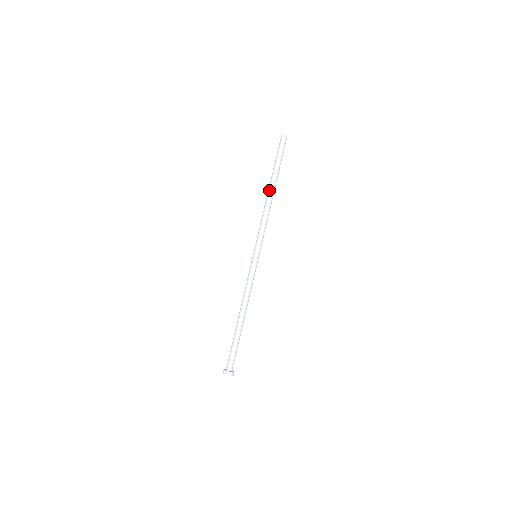
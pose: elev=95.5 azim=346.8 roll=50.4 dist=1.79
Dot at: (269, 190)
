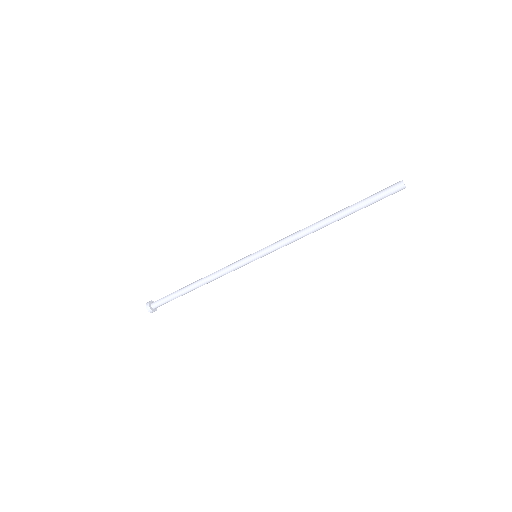
Dot at: (327, 219)
